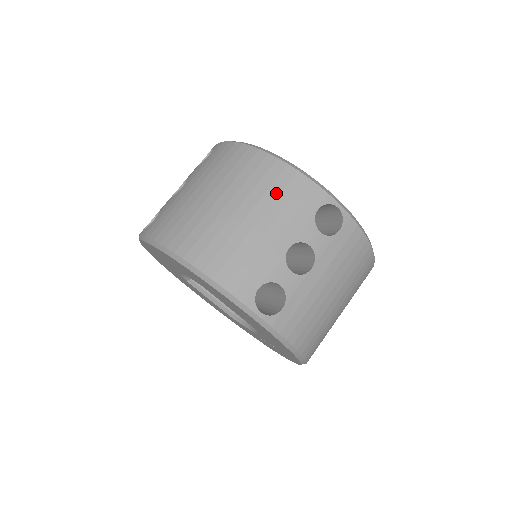
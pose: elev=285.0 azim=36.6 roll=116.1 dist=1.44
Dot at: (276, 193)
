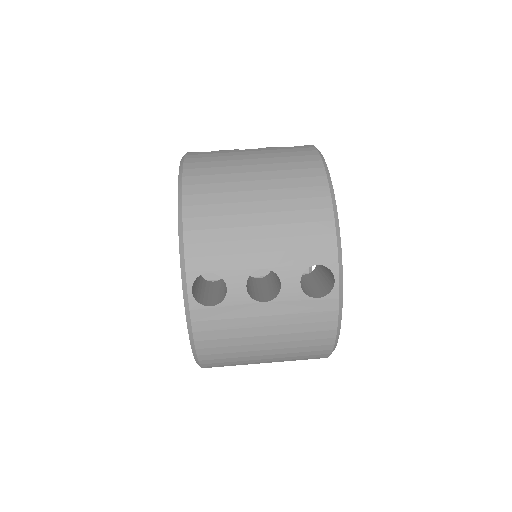
Dot at: (299, 219)
